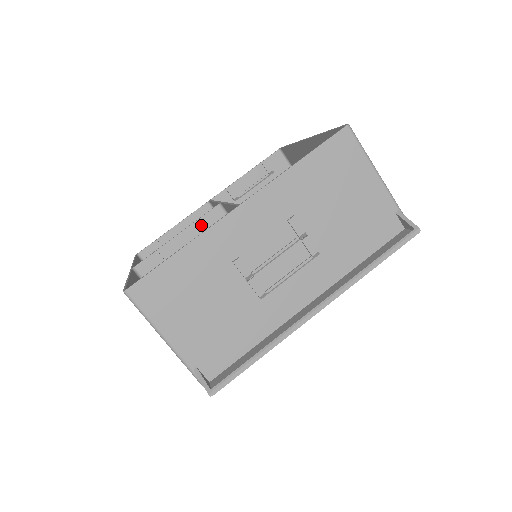
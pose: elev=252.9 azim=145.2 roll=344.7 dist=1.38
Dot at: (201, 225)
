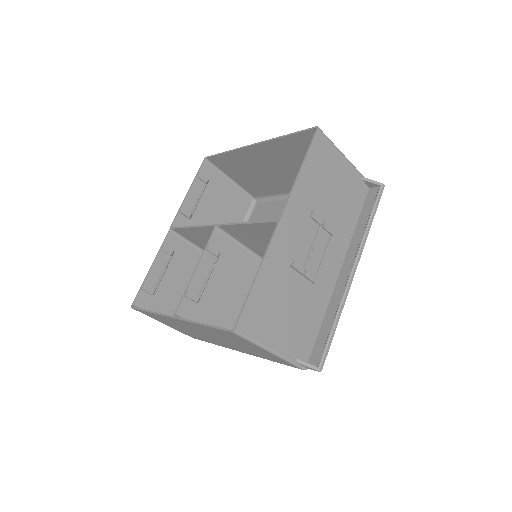
Dot at: (211, 251)
